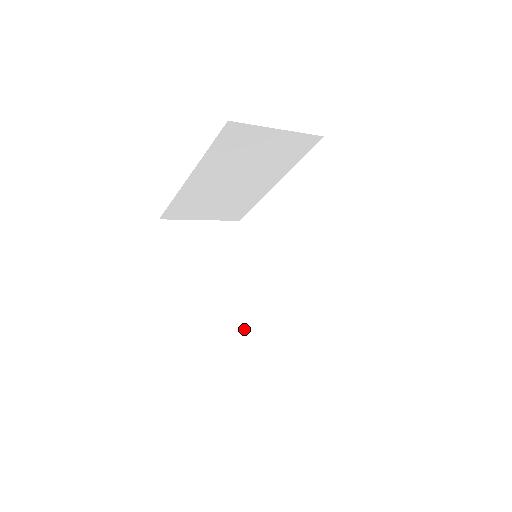
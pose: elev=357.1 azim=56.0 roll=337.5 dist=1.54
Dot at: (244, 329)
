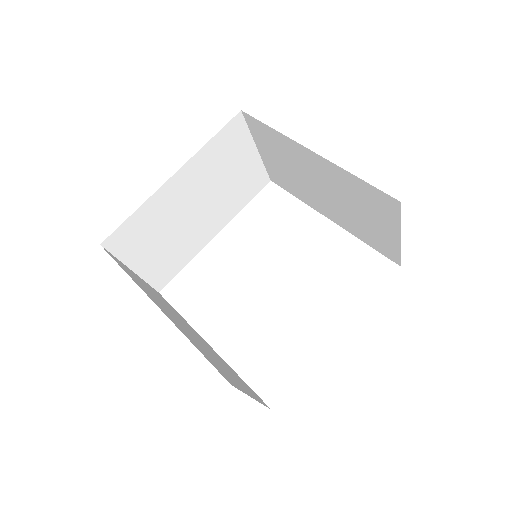
Dot at: (233, 374)
